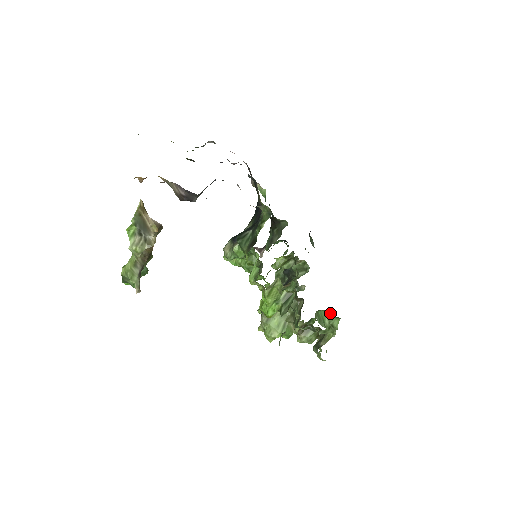
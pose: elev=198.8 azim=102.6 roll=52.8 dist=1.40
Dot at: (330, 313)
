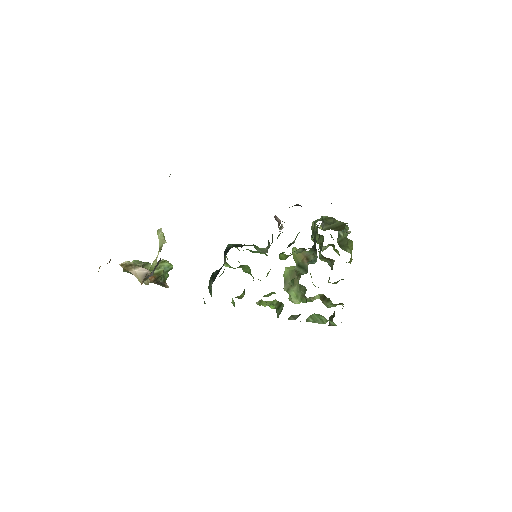
Dot at: occluded
